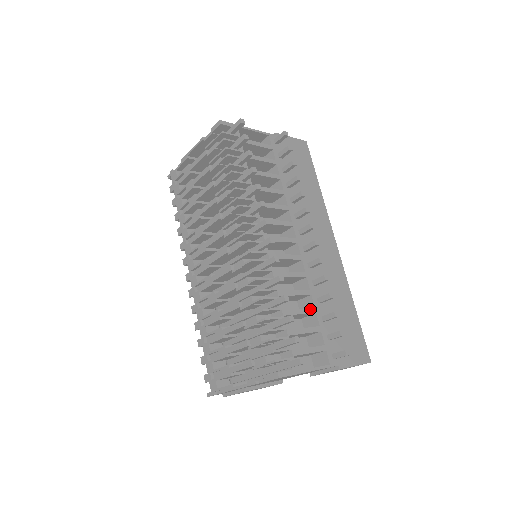
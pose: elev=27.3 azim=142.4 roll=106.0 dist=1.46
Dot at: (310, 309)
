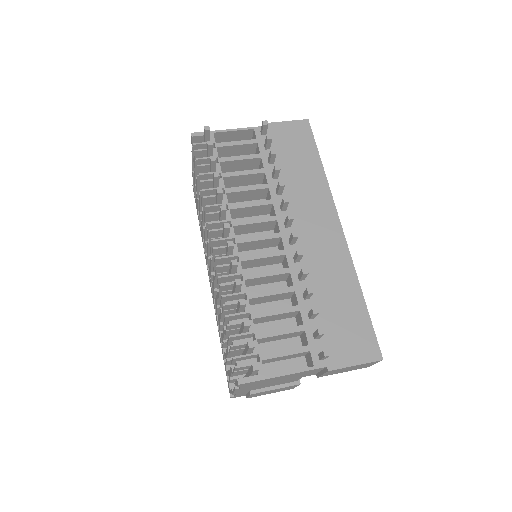
Dot at: (291, 307)
